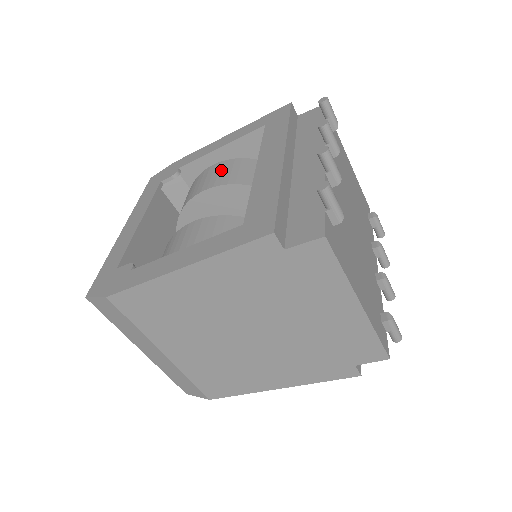
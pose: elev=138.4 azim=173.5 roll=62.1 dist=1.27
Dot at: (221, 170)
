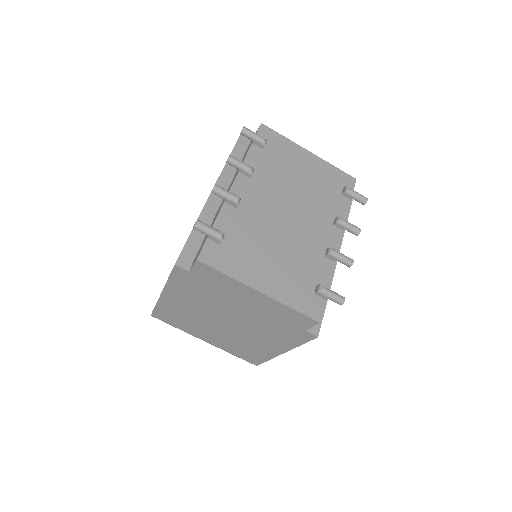
Dot at: occluded
